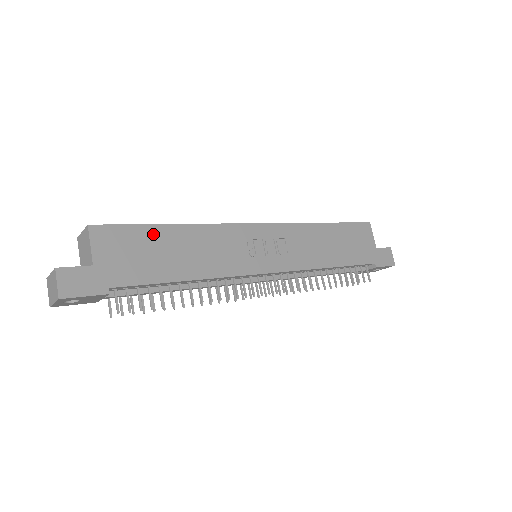
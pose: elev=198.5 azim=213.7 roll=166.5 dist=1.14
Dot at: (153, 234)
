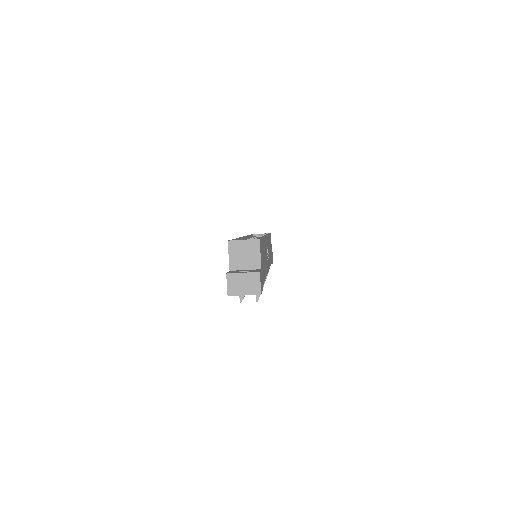
Dot at: occluded
